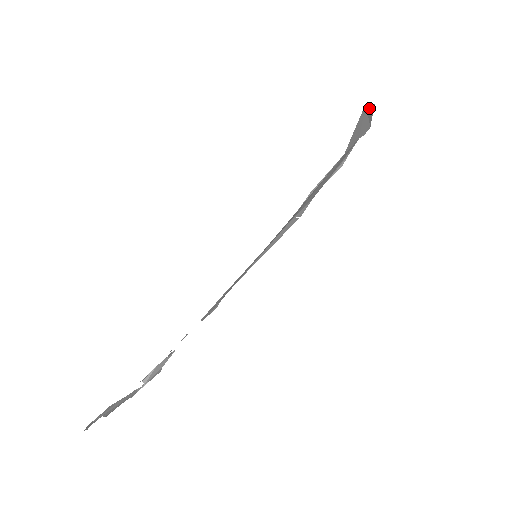
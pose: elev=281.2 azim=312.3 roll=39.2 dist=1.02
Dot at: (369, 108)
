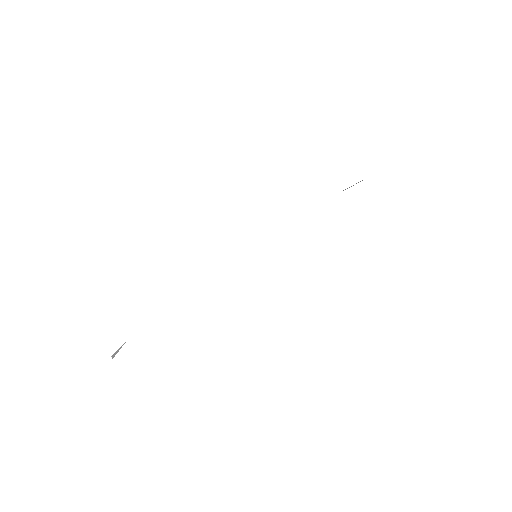
Dot at: occluded
